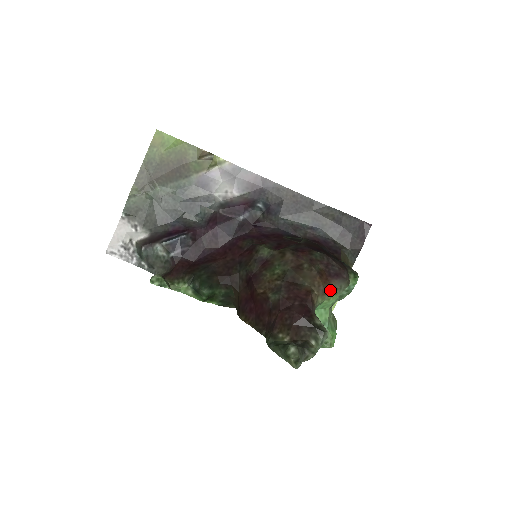
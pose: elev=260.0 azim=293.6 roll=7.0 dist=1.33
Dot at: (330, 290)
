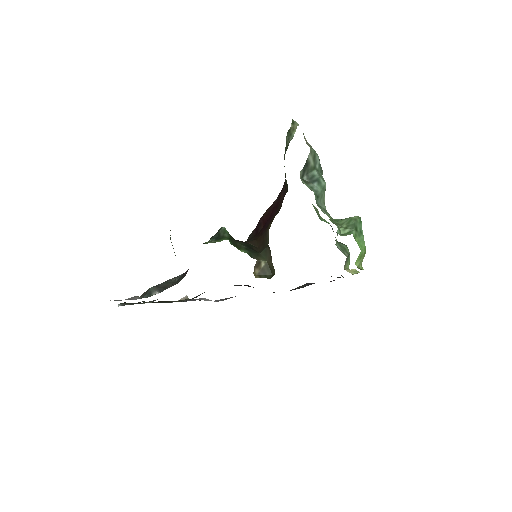
Dot at: occluded
